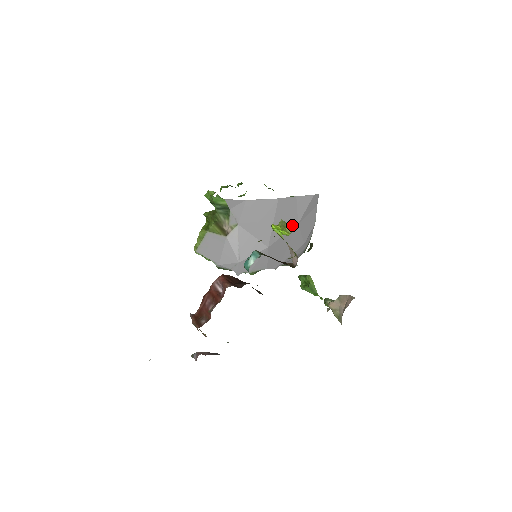
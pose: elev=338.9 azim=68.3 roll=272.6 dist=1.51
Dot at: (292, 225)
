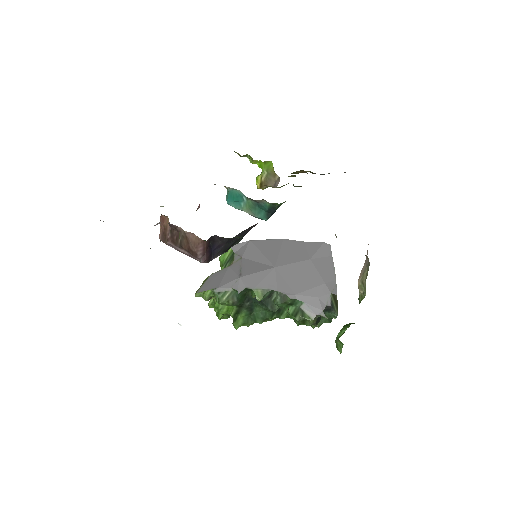
Dot at: (303, 259)
